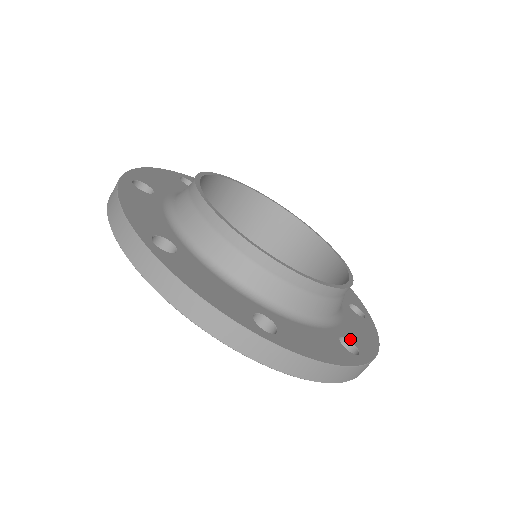
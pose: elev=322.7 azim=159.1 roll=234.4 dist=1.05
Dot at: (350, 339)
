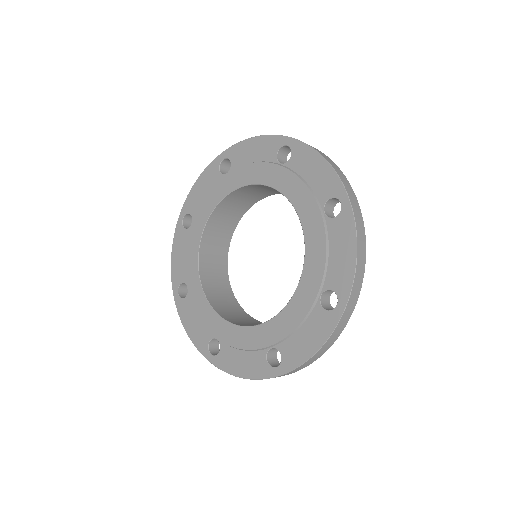
Dot at: occluded
